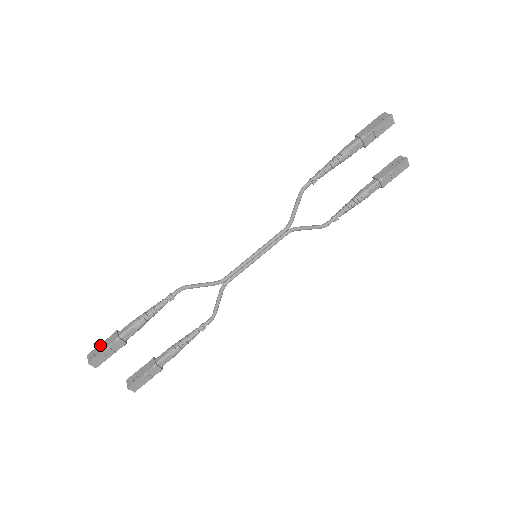
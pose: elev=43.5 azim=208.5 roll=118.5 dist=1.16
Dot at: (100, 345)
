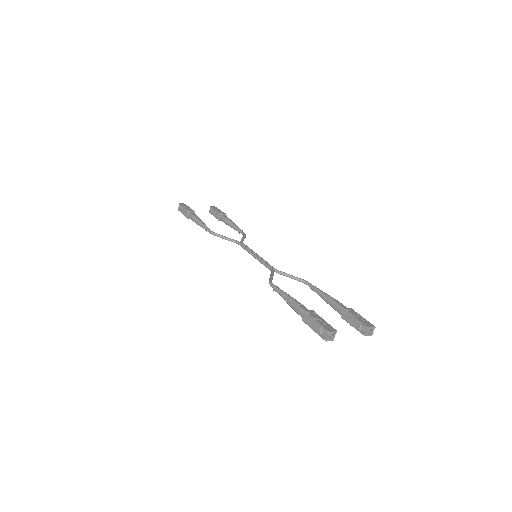
Dot at: (182, 208)
